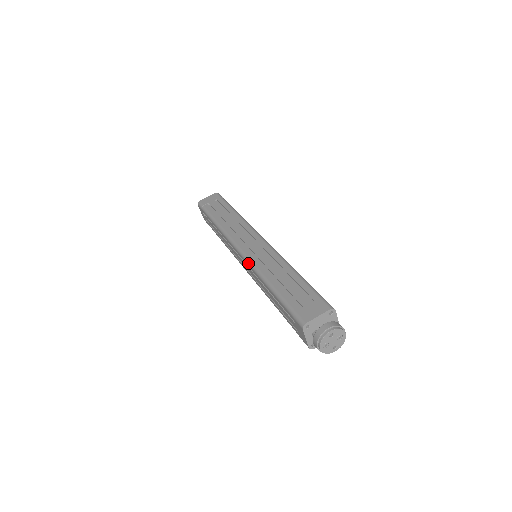
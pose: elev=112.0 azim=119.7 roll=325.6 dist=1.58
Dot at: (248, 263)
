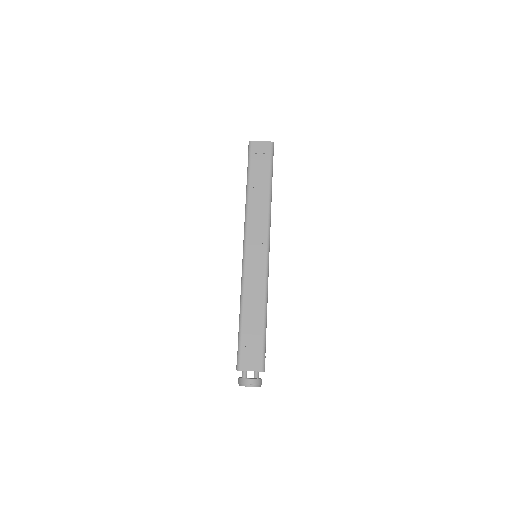
Dot at: (242, 272)
